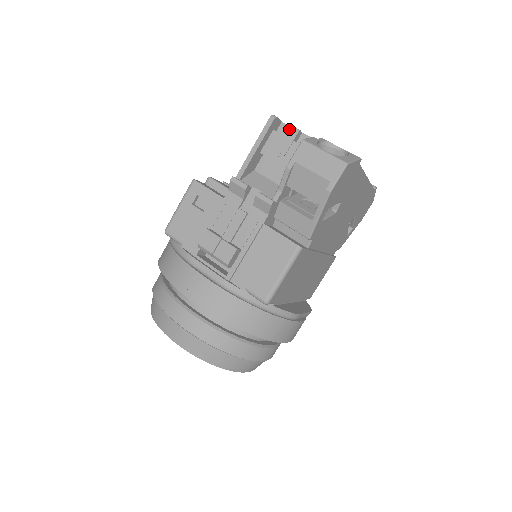
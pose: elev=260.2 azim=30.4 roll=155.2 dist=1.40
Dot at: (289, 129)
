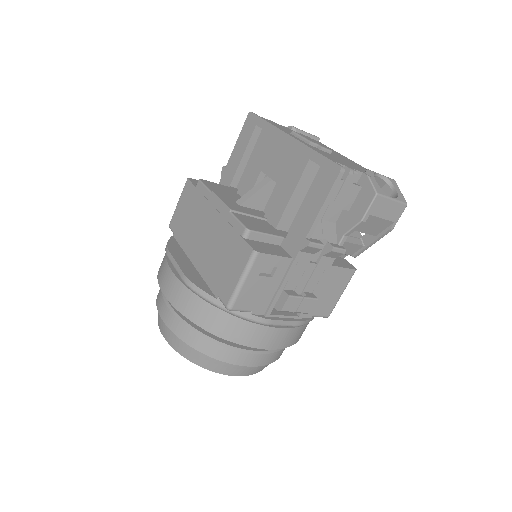
Dot at: (349, 174)
